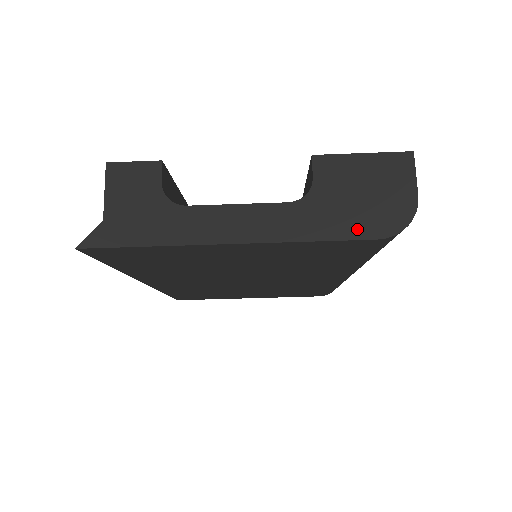
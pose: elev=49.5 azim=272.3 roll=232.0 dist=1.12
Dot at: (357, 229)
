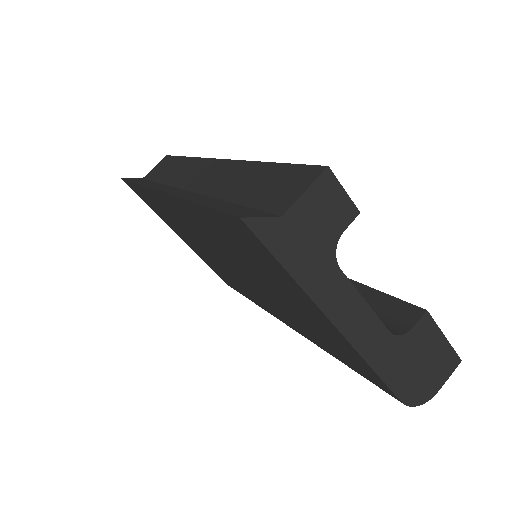
Dot at: (399, 385)
